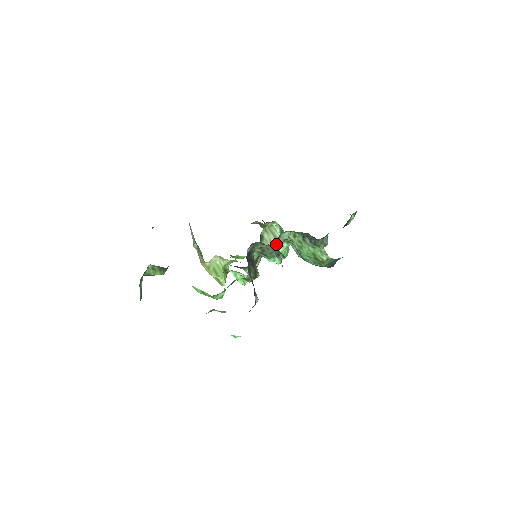
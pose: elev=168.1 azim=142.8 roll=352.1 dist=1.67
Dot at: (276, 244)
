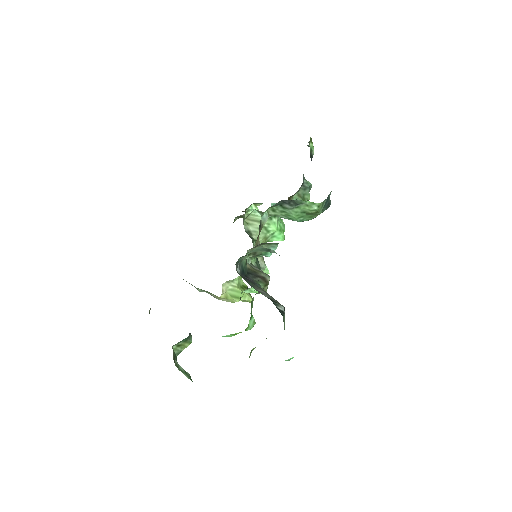
Dot at: (266, 227)
